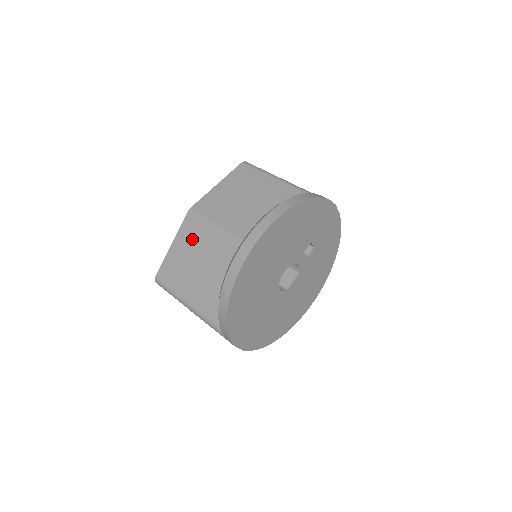
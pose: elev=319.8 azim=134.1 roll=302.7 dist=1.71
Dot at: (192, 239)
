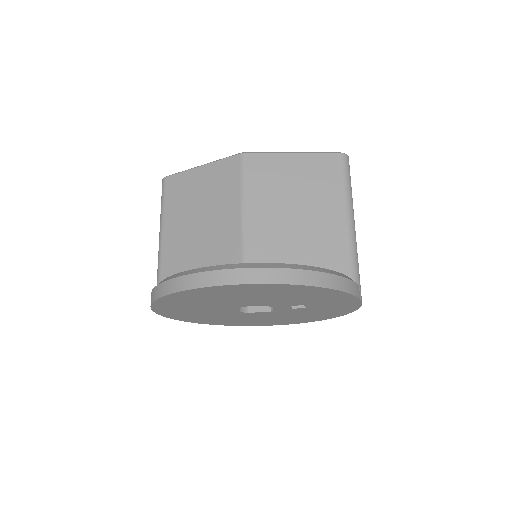
Dot at: (216, 184)
